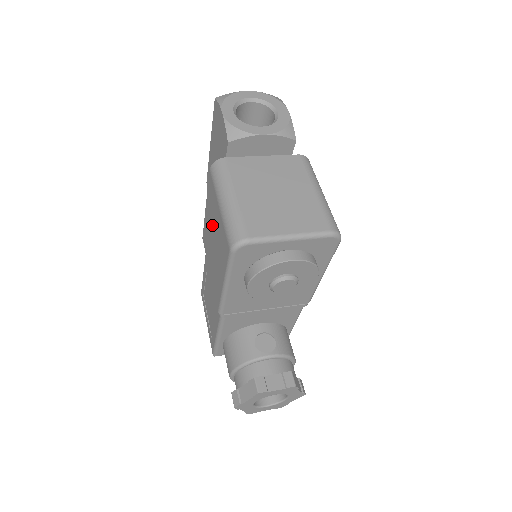
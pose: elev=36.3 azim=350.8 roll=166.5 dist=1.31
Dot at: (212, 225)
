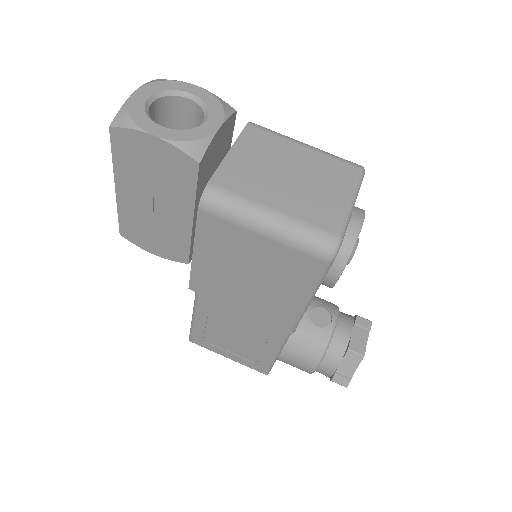
Dot at: (235, 263)
